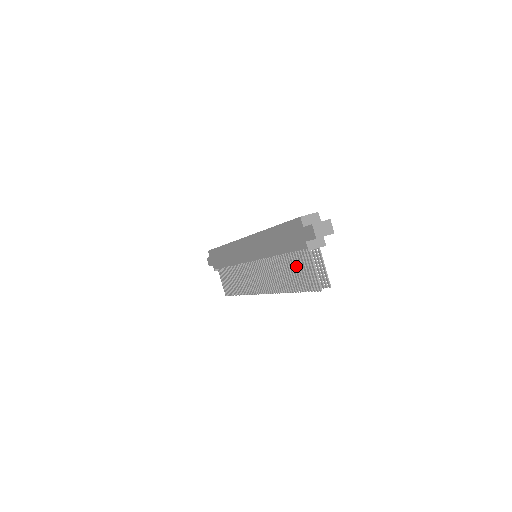
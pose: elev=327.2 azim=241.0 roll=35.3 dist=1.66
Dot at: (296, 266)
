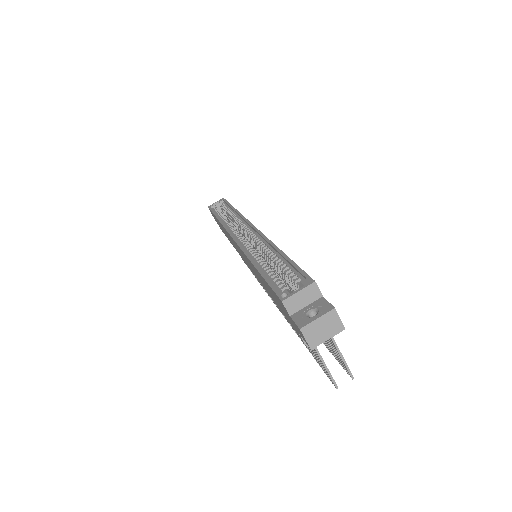
Dot at: occluded
